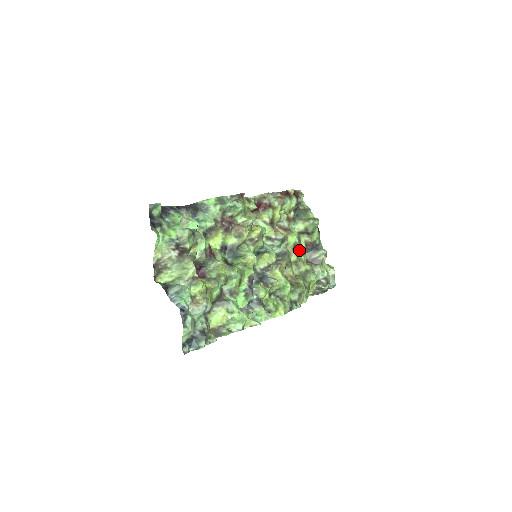
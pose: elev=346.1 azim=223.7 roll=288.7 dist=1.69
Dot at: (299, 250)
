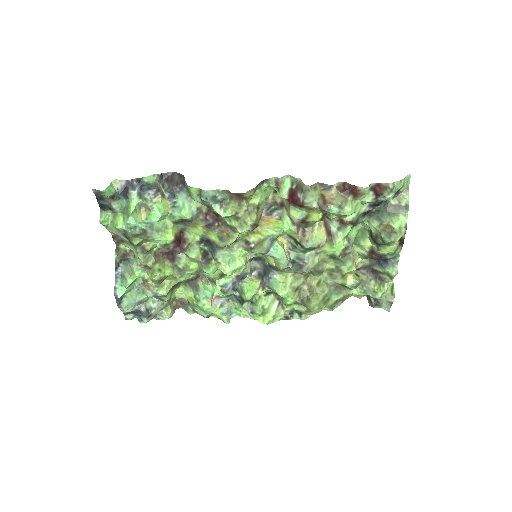
Dot at: (342, 261)
